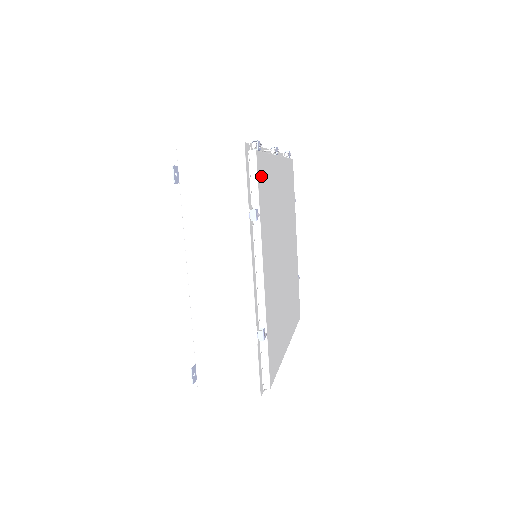
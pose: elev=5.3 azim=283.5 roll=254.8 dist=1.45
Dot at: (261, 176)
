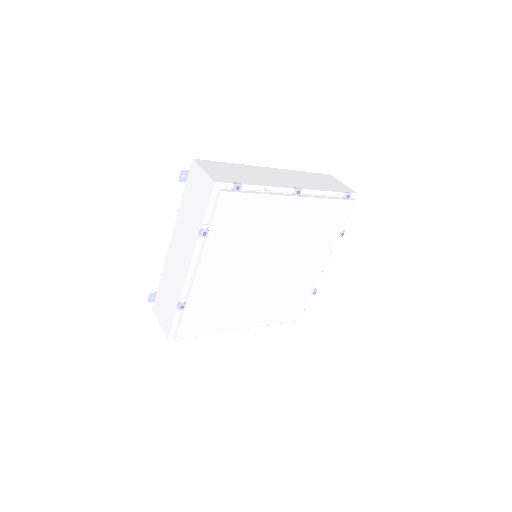
Dot at: (229, 209)
